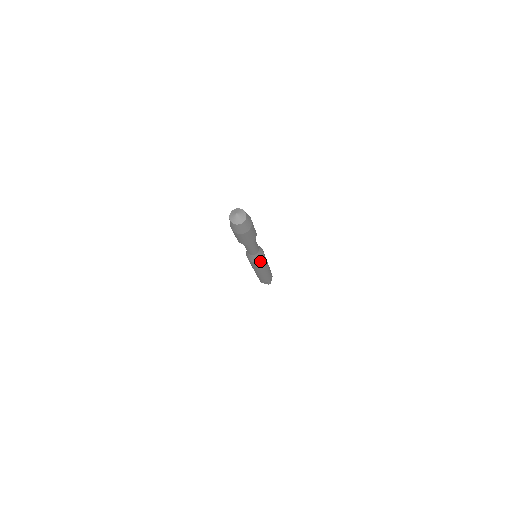
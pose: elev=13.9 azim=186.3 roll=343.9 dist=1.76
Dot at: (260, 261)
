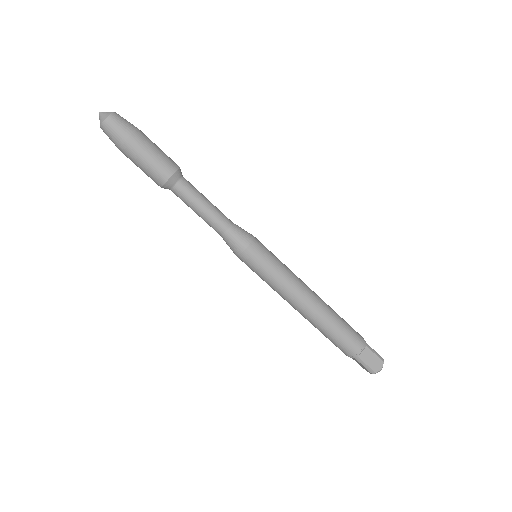
Dot at: (248, 257)
